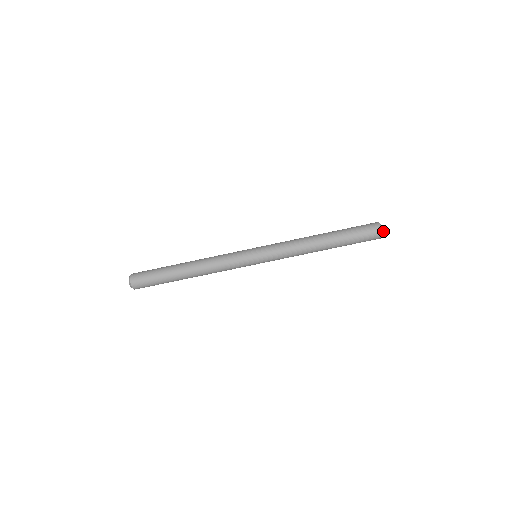
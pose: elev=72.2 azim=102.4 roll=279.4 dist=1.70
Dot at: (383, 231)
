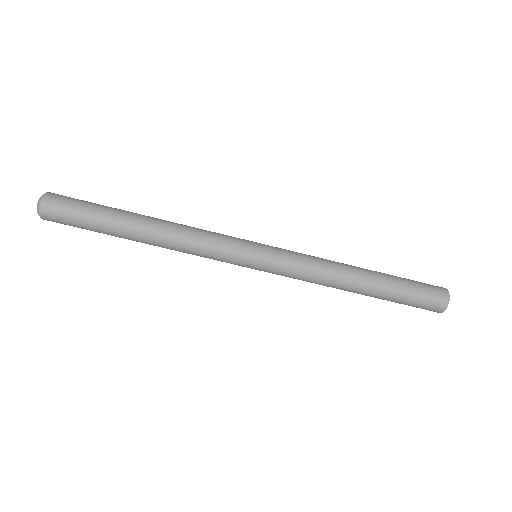
Dot at: occluded
